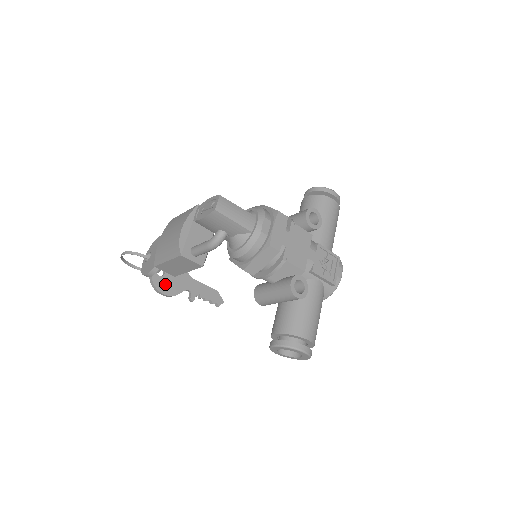
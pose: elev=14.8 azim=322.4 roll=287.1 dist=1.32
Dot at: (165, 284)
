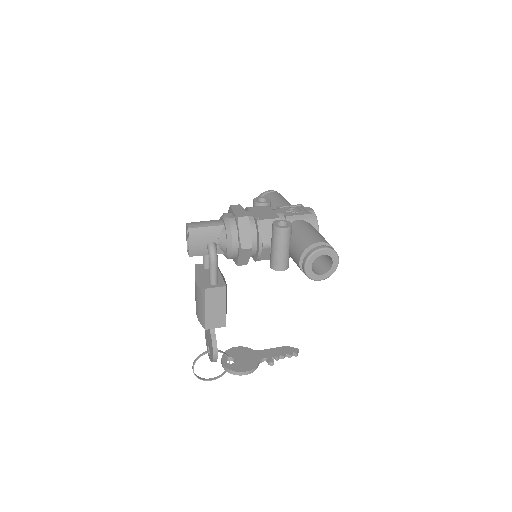
Dot at: (241, 366)
